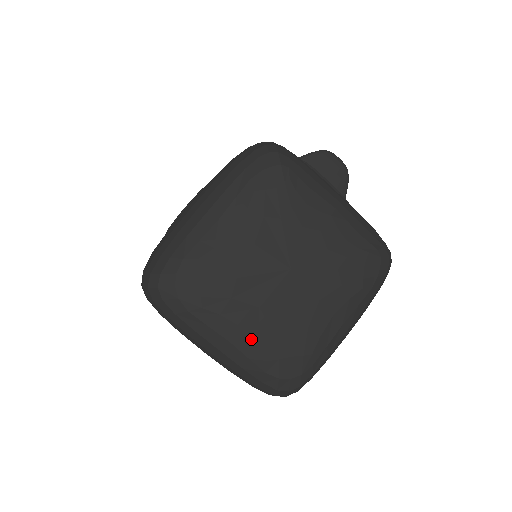
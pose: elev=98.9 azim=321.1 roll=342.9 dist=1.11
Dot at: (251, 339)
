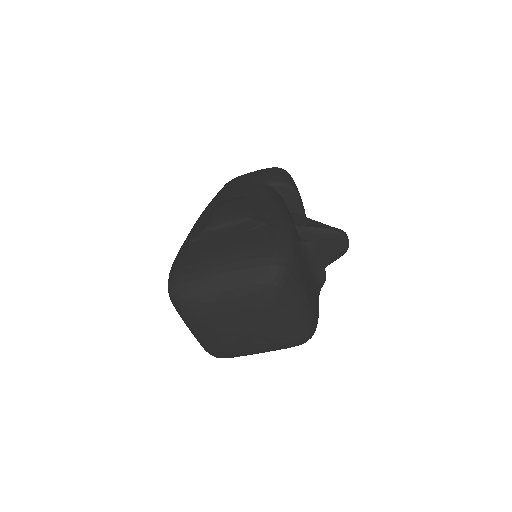
Dot at: (208, 339)
